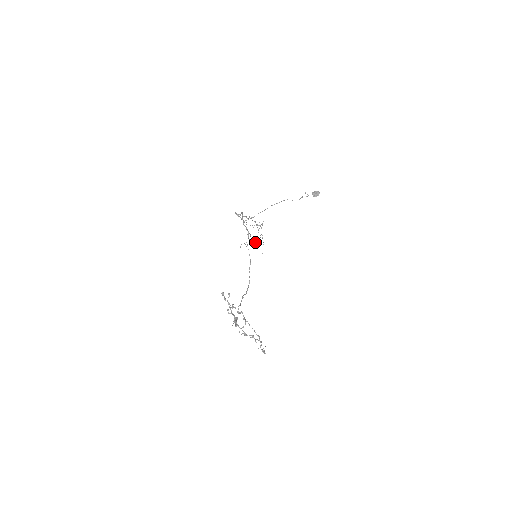
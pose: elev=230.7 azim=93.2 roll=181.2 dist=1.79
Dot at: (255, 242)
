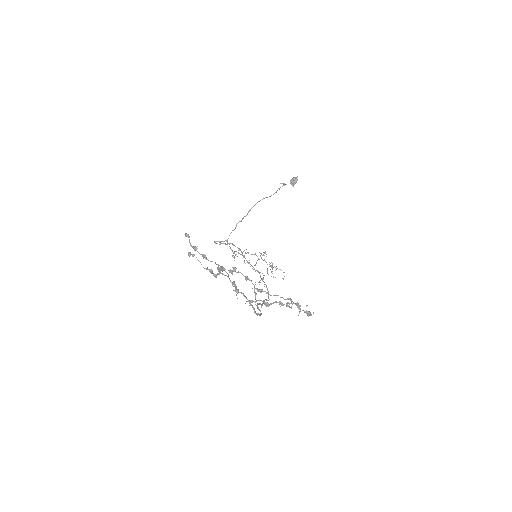
Dot at: occluded
